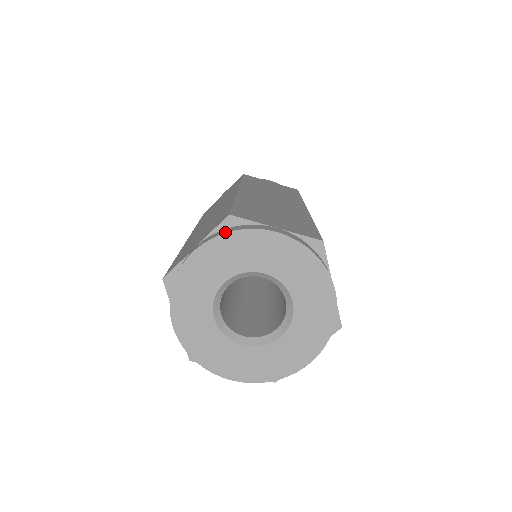
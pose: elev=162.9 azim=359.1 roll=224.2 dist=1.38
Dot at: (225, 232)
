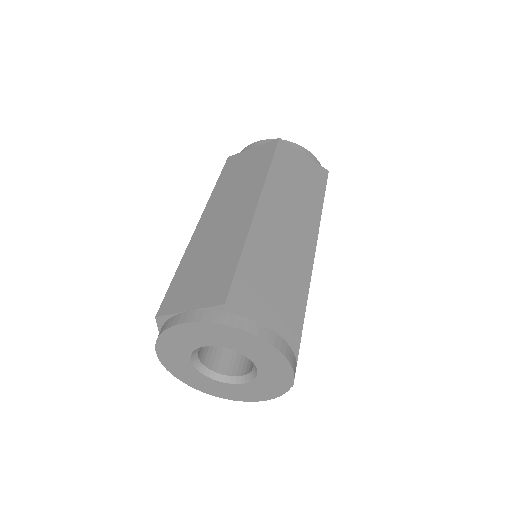
Dot at: (158, 335)
